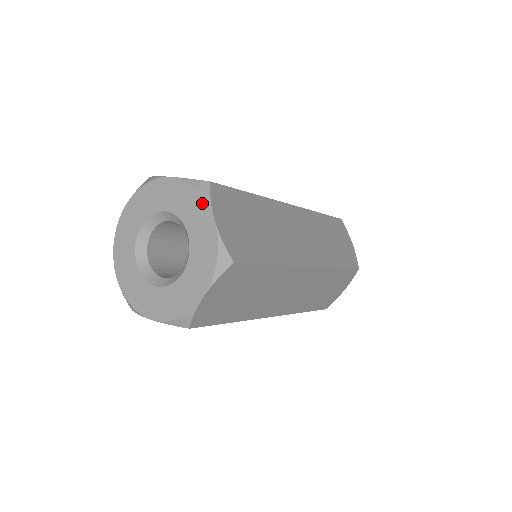
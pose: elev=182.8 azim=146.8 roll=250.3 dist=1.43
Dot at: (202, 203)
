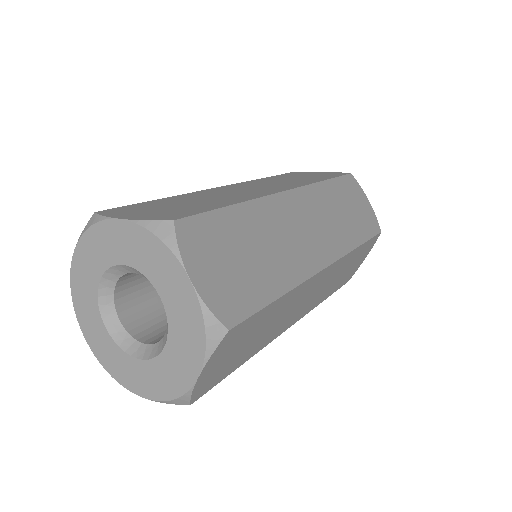
Dot at: (168, 257)
